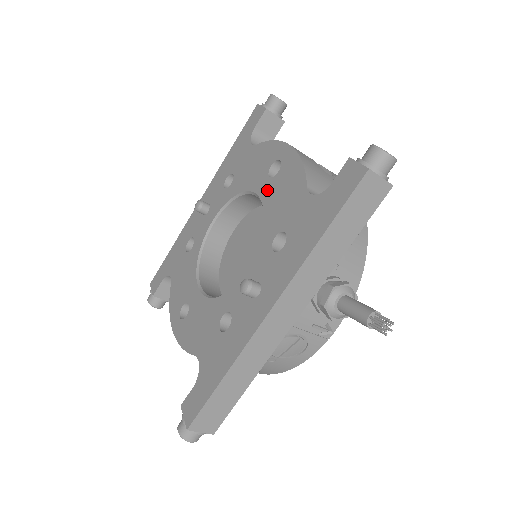
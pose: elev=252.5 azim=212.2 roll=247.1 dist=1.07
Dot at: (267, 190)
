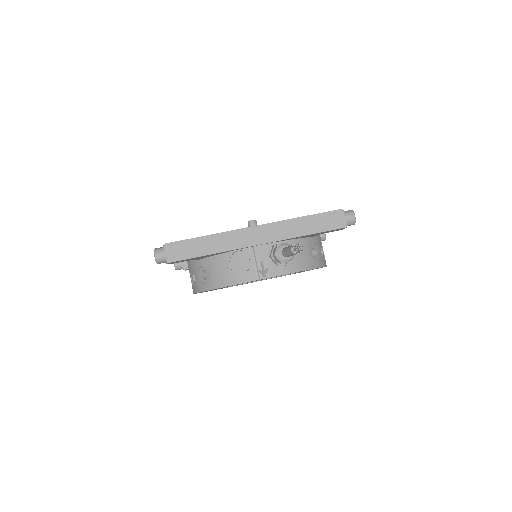
Dot at: occluded
